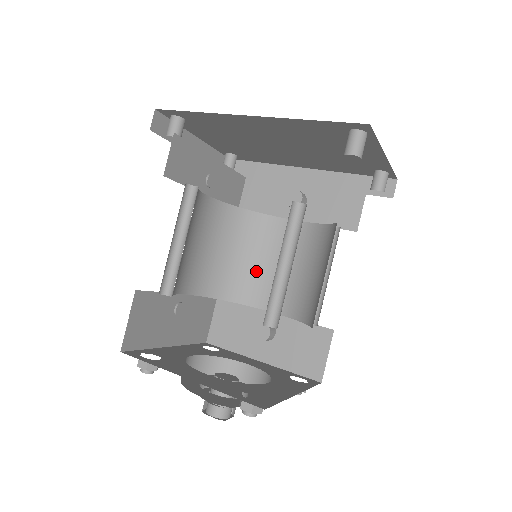
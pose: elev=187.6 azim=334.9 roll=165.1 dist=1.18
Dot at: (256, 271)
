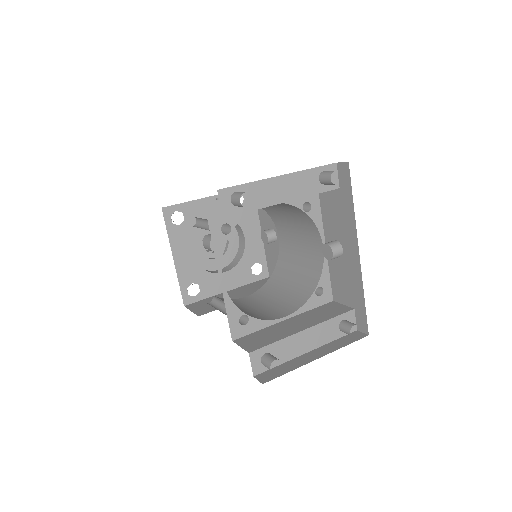
Dot at: (288, 223)
